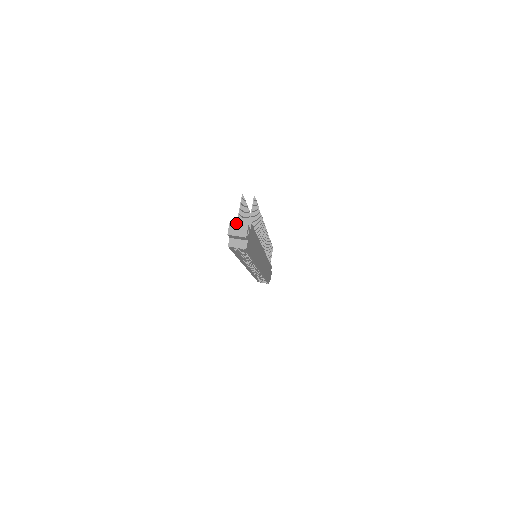
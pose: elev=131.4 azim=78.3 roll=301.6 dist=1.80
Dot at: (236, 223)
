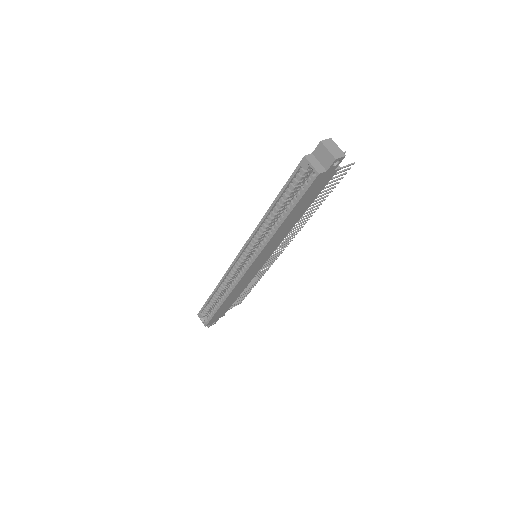
Dot at: (336, 144)
